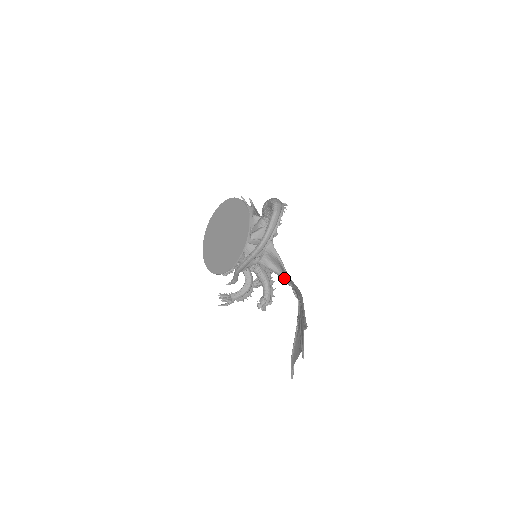
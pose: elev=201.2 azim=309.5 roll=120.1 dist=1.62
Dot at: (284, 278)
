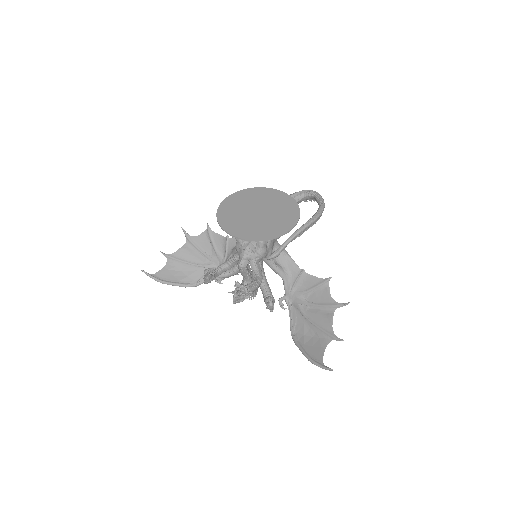
Dot at: (286, 279)
